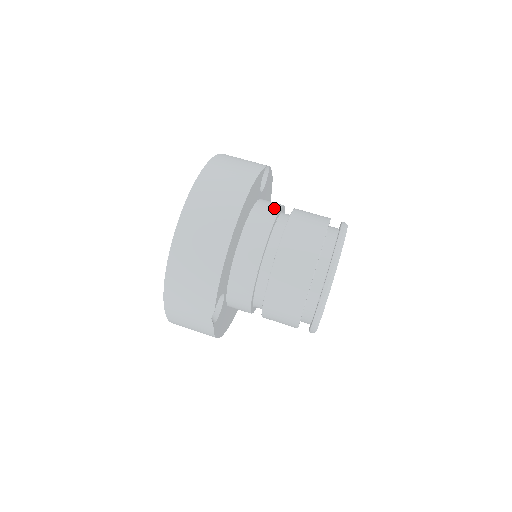
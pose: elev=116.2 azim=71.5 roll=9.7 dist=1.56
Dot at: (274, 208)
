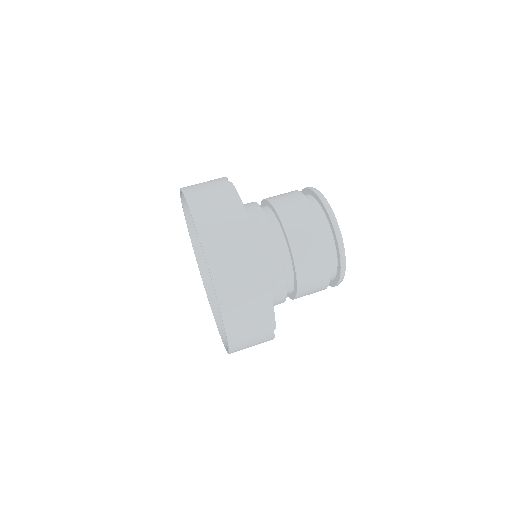
Dot at: (259, 213)
